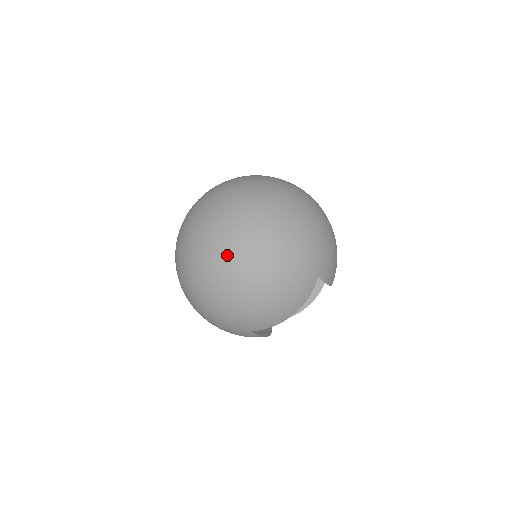
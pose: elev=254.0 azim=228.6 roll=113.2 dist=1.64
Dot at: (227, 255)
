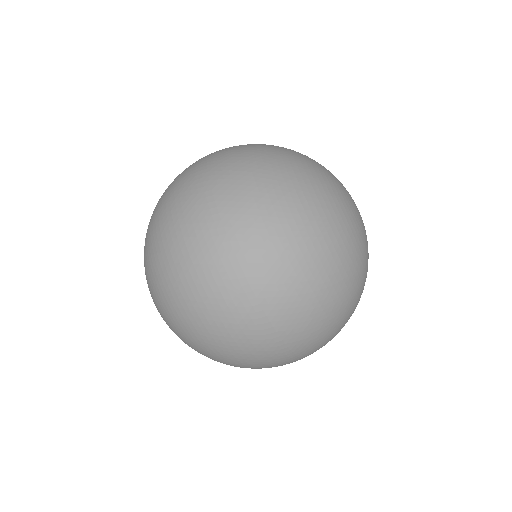
Dot at: (273, 348)
